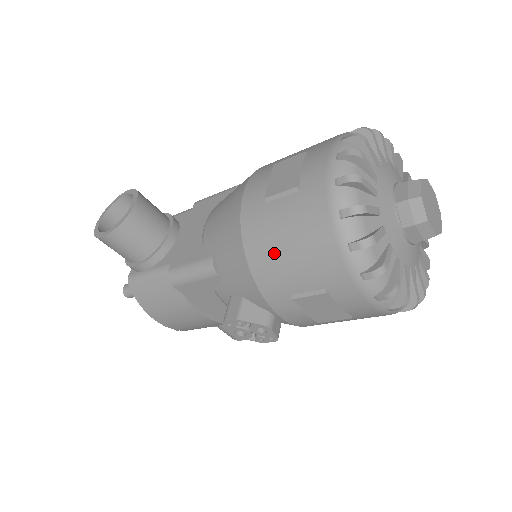
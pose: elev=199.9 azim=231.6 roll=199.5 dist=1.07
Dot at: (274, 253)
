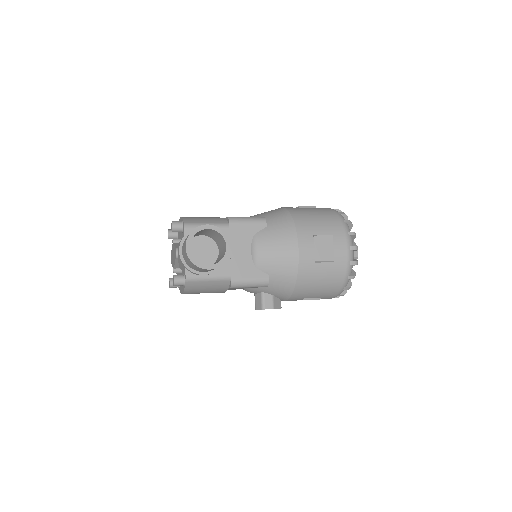
Dot at: (311, 286)
